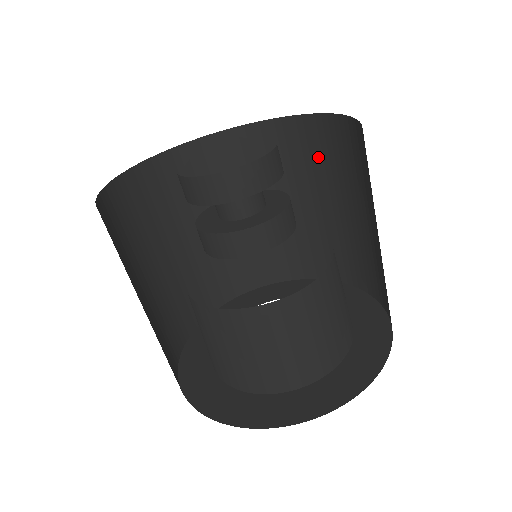
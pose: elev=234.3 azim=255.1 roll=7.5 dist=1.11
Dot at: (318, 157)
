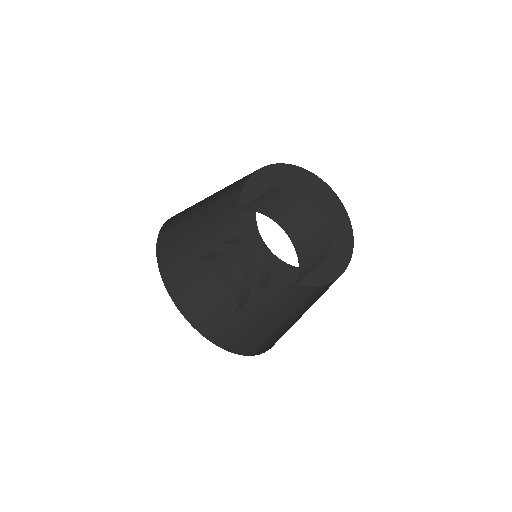
Dot at: occluded
